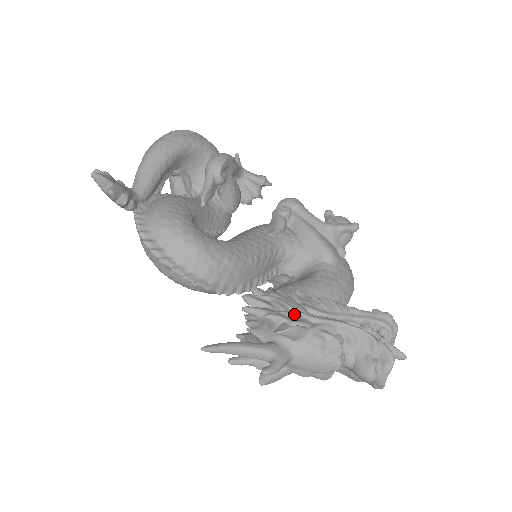
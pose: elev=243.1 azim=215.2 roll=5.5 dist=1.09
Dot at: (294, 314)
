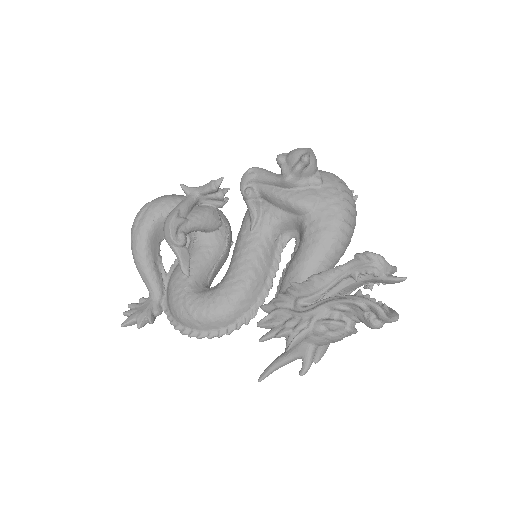
Dot at: (293, 320)
